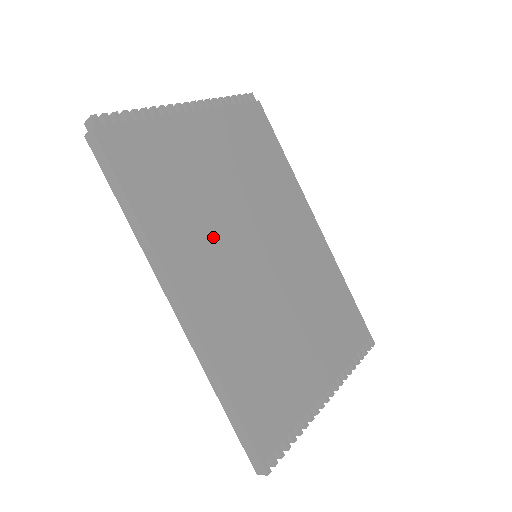
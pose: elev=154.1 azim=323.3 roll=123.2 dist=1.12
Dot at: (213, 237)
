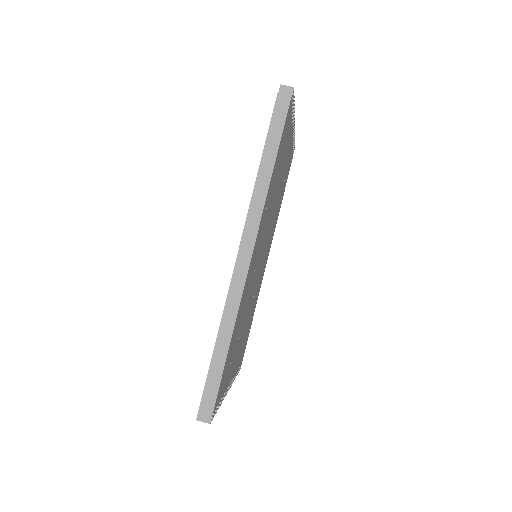
Dot at: (266, 224)
